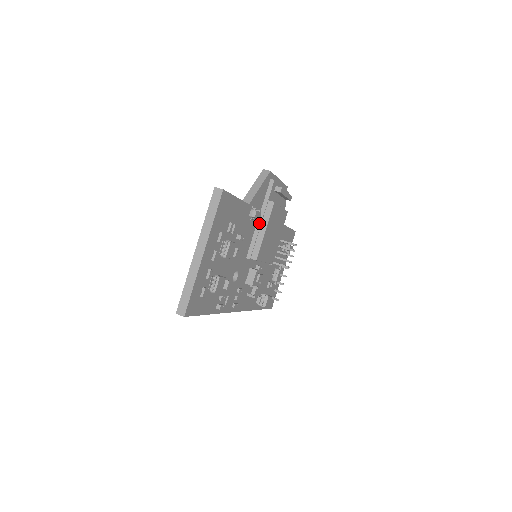
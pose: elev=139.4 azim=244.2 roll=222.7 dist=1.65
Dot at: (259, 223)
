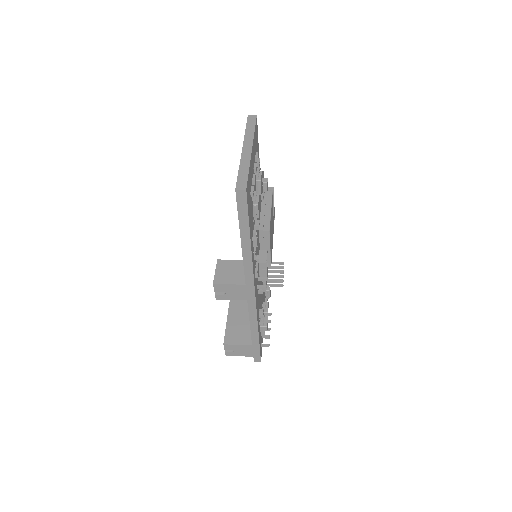
Dot at: (263, 205)
